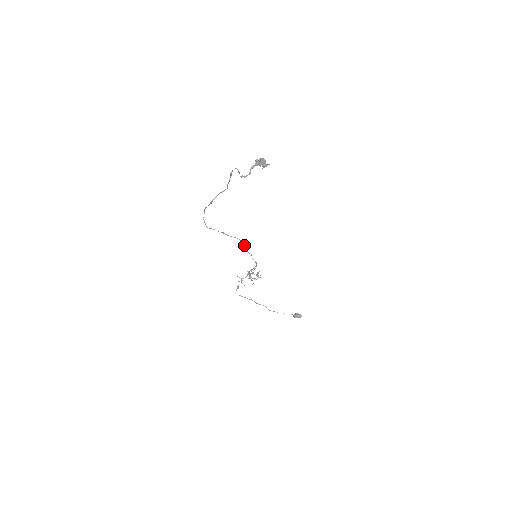
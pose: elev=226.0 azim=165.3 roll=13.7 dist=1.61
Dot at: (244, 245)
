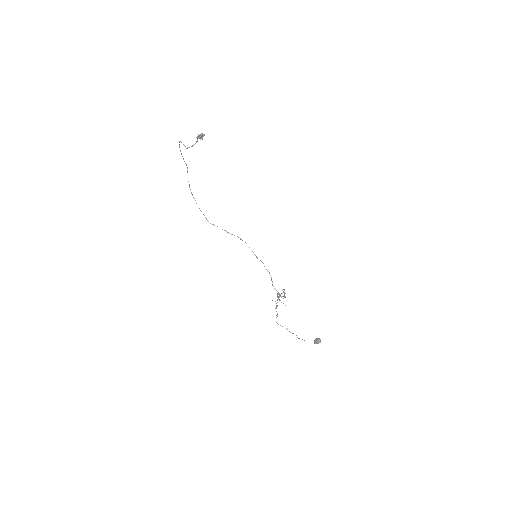
Dot at: (249, 247)
